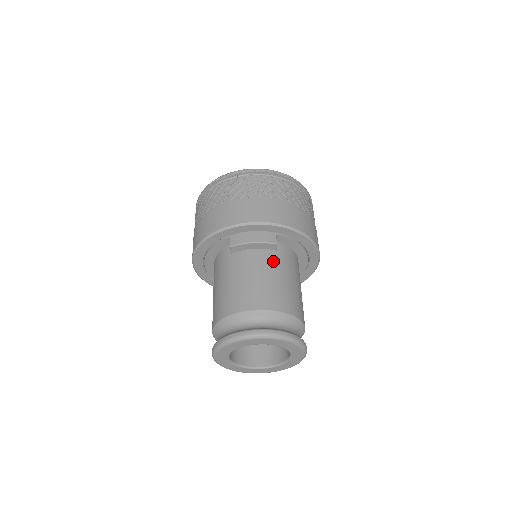
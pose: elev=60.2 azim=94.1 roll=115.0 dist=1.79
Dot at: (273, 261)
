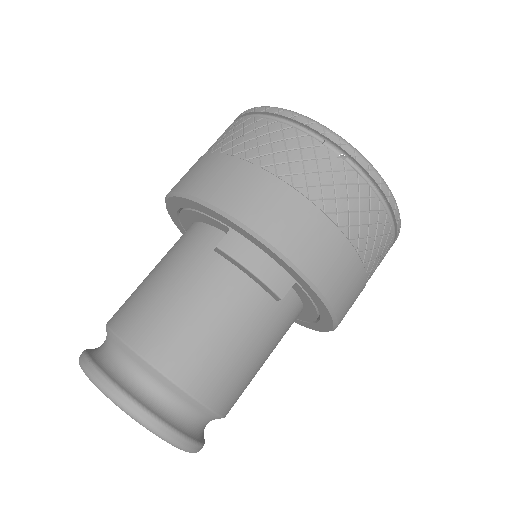
Dot at: (257, 315)
